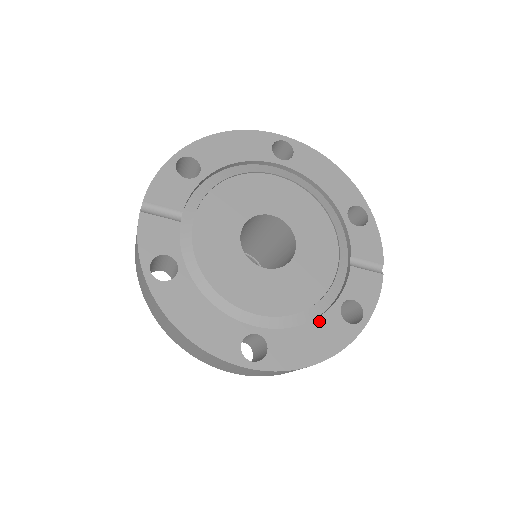
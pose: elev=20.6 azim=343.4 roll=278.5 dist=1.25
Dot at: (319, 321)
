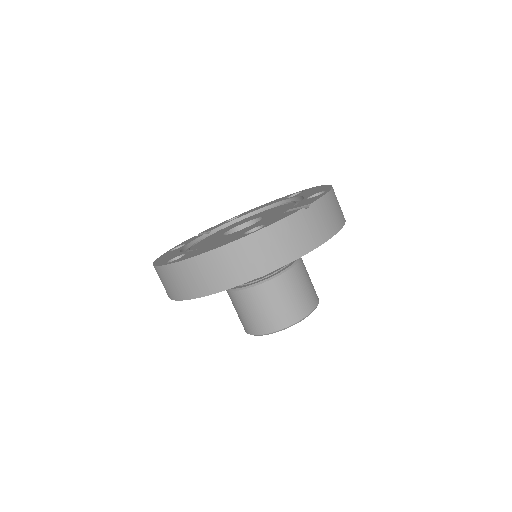
Dot at: (226, 239)
